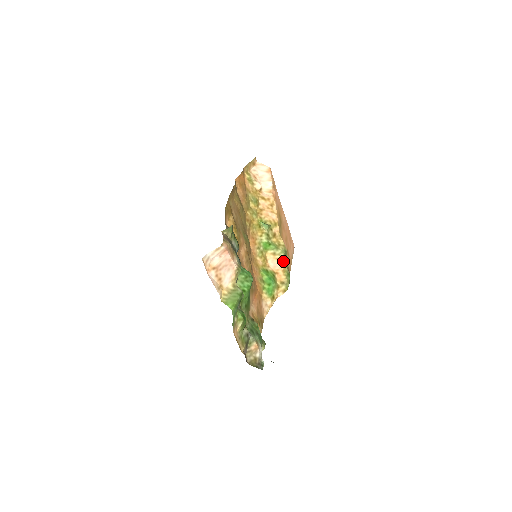
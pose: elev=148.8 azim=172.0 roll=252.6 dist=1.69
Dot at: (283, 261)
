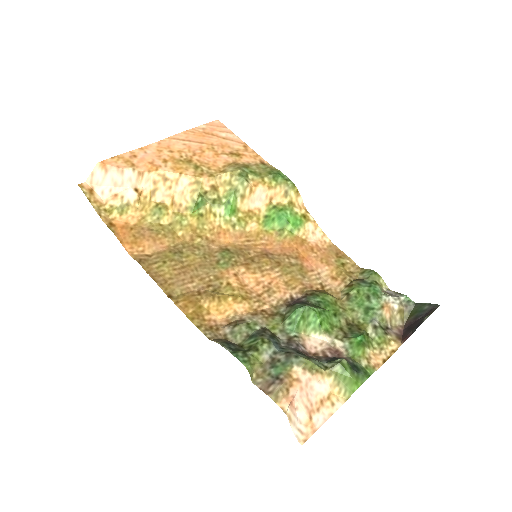
Dot at: (254, 182)
